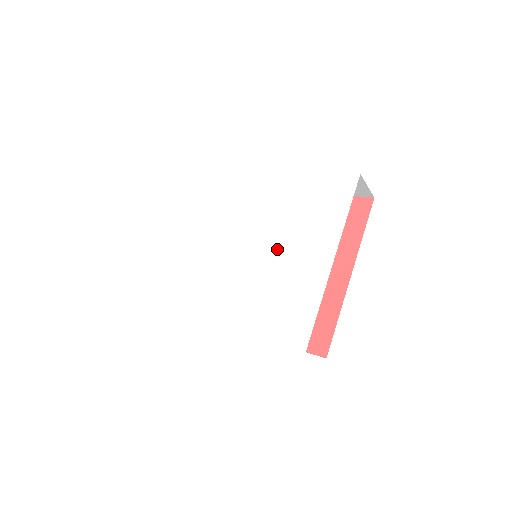
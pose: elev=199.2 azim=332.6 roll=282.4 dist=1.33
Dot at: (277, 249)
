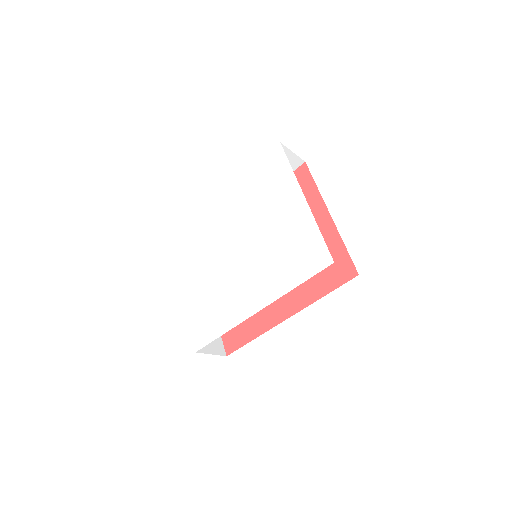
Dot at: (264, 228)
